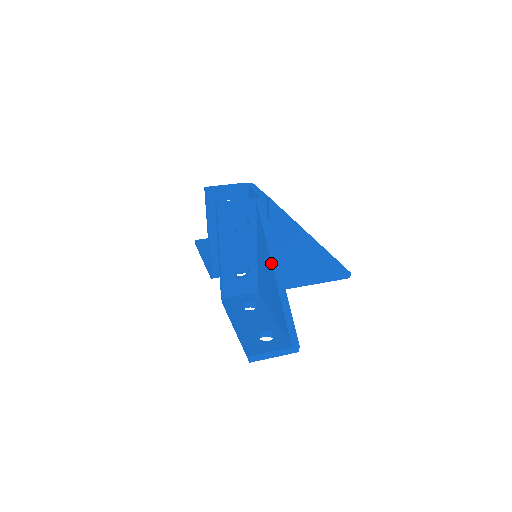
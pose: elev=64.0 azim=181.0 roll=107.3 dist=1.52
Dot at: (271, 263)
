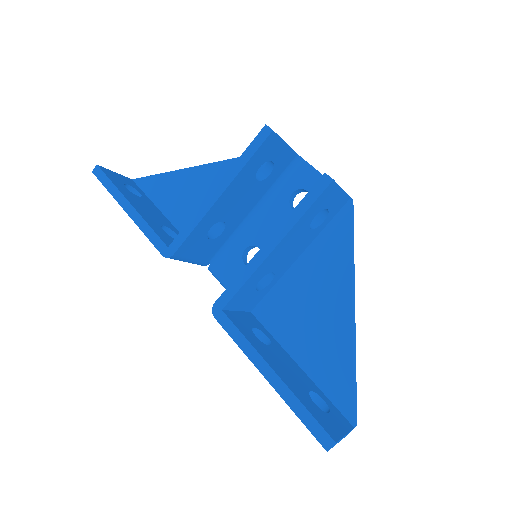
Dot at: (352, 297)
